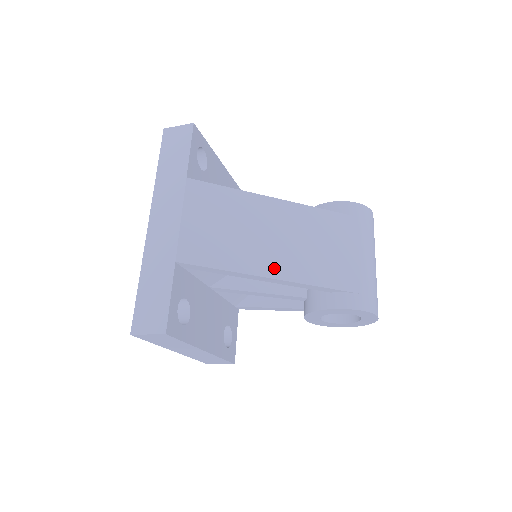
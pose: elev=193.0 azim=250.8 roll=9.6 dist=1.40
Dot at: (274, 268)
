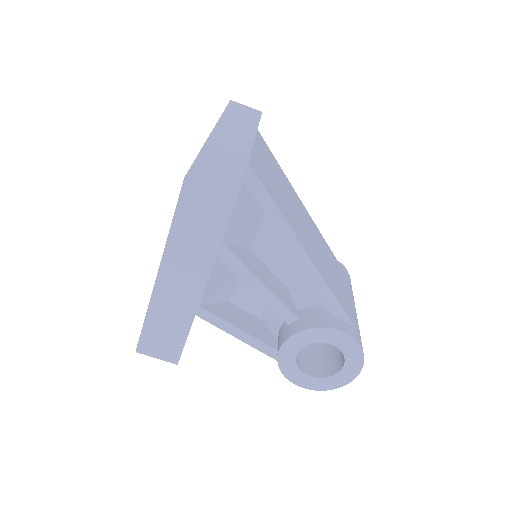
Dot at: (308, 249)
